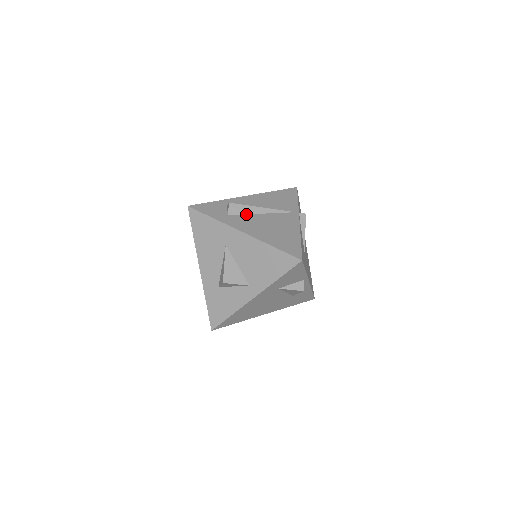
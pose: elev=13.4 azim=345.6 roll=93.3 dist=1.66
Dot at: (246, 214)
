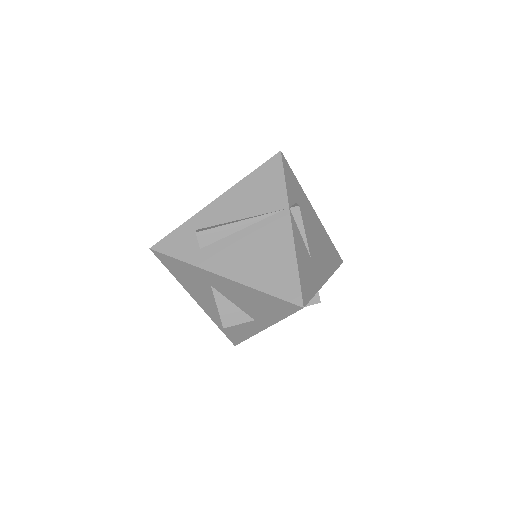
Dot at: (222, 238)
